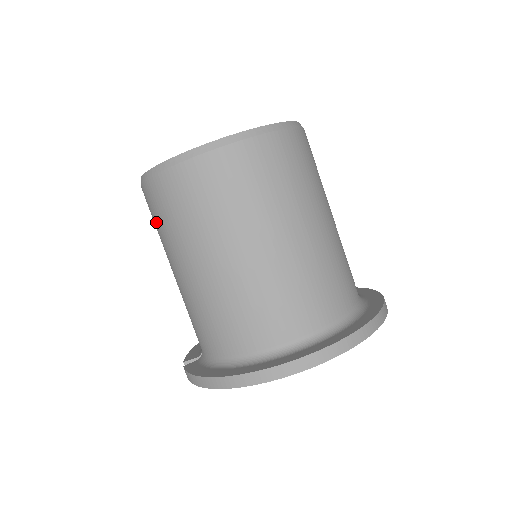
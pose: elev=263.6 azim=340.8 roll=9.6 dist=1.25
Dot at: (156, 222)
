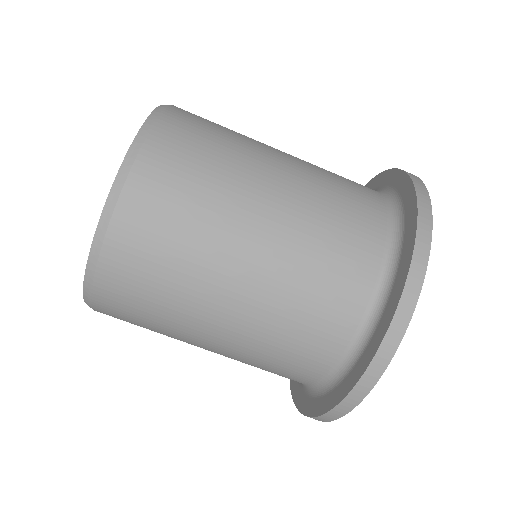
Dot at: occluded
